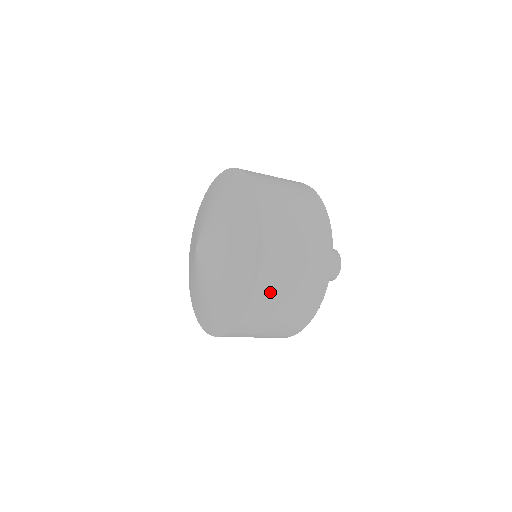
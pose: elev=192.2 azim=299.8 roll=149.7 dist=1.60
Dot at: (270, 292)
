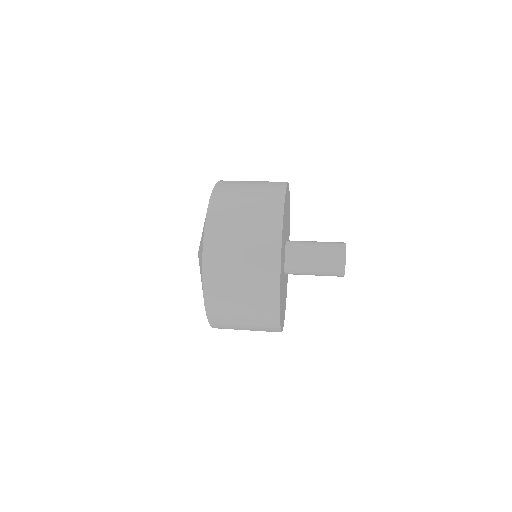
Dot at: (220, 301)
